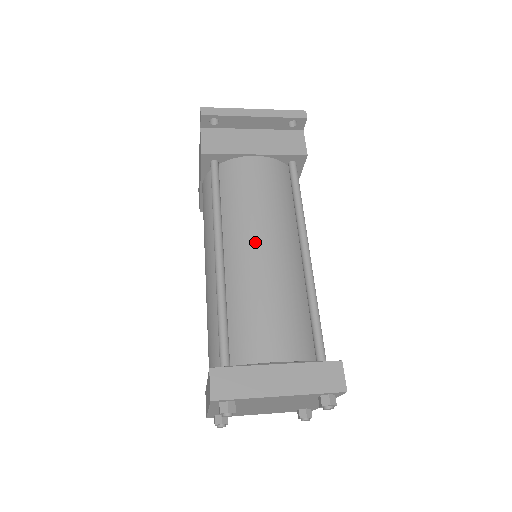
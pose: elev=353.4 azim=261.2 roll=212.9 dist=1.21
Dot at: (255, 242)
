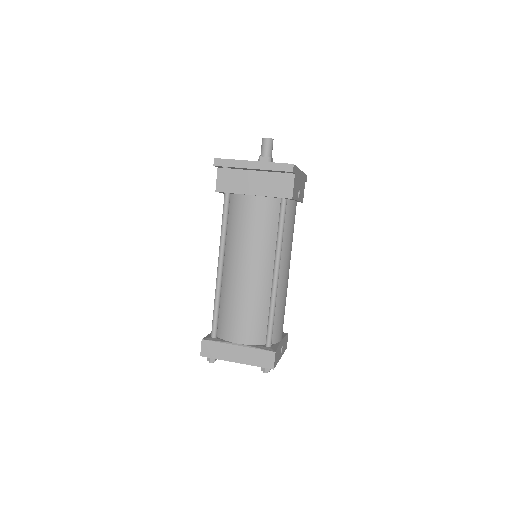
Dot at: (241, 266)
